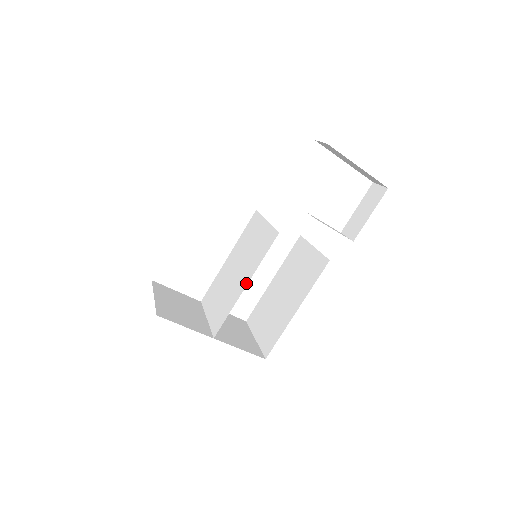
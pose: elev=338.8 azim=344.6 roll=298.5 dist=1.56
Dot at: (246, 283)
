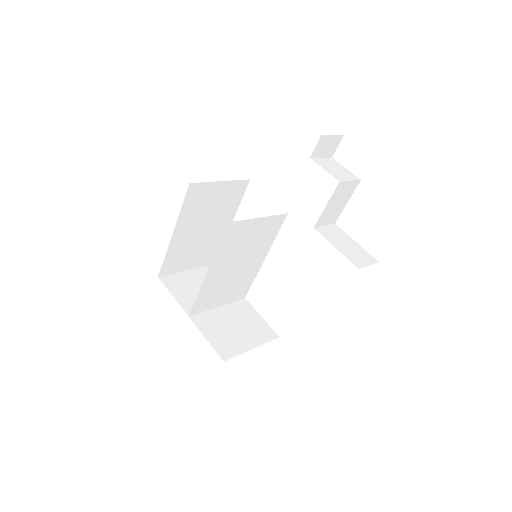
Dot at: (209, 270)
